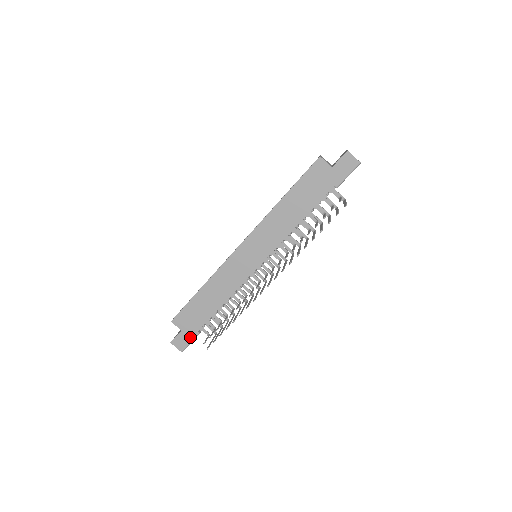
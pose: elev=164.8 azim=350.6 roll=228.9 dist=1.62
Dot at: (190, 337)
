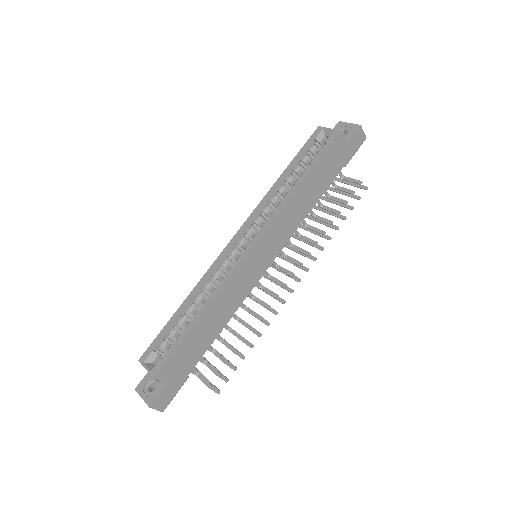
Dot at: (177, 387)
